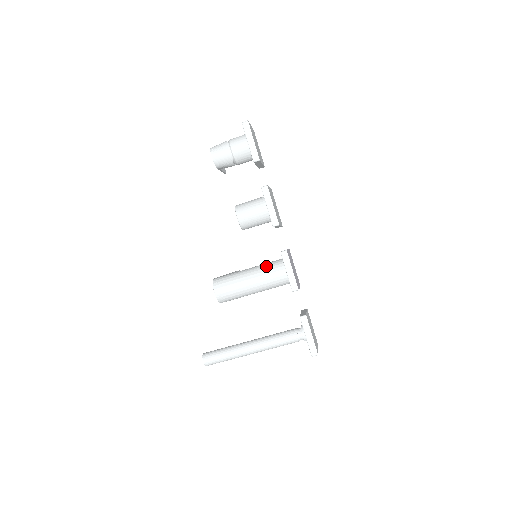
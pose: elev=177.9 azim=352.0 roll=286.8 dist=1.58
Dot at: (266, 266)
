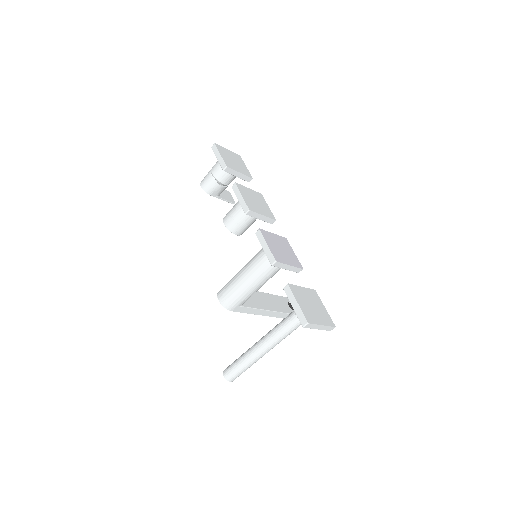
Dot at: (254, 256)
